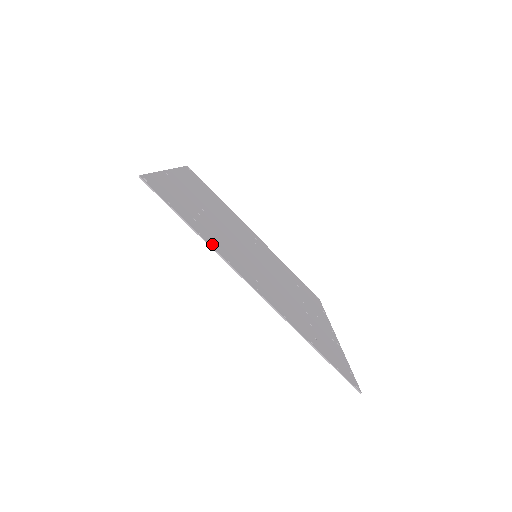
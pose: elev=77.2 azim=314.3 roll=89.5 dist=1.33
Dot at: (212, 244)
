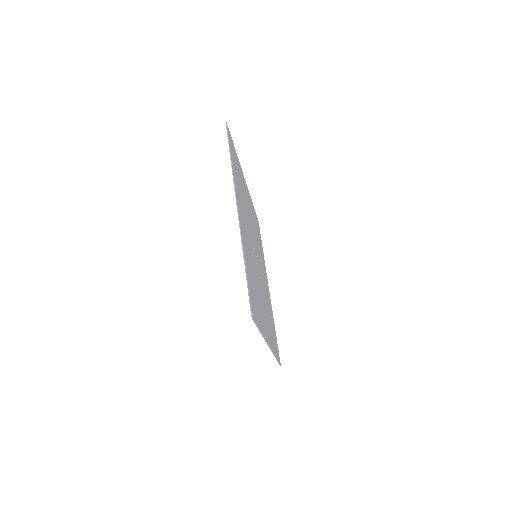
Dot at: occluded
